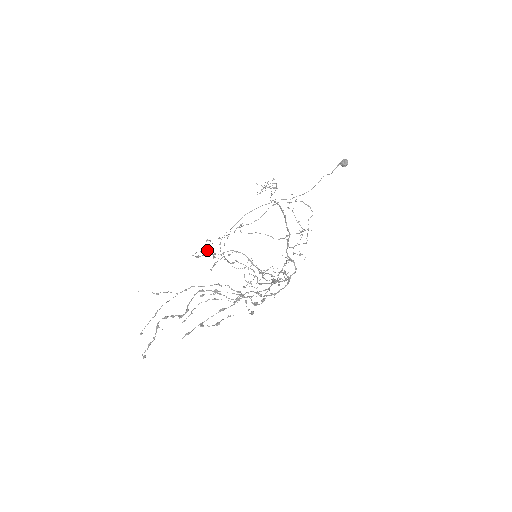
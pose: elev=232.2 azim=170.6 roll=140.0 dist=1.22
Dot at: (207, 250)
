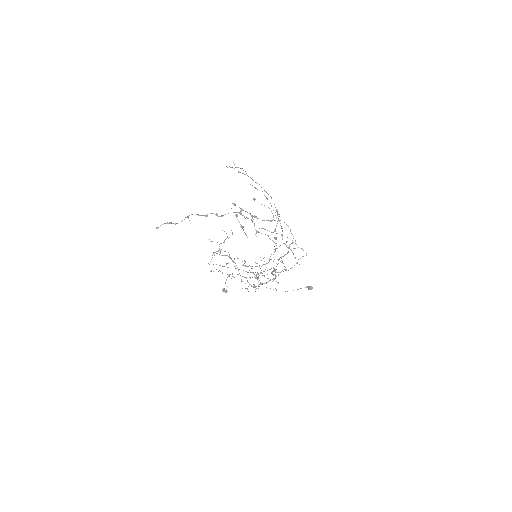
Dot at: occluded
